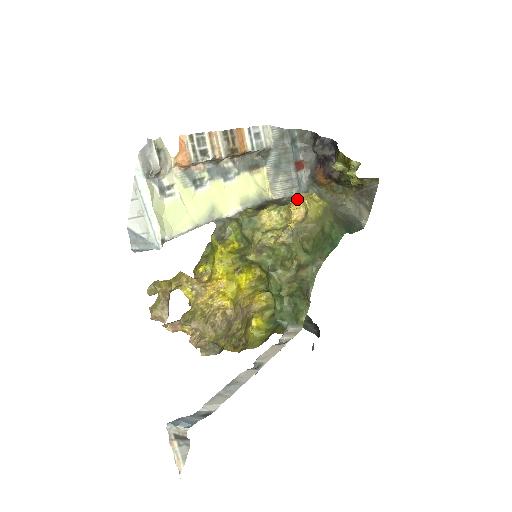
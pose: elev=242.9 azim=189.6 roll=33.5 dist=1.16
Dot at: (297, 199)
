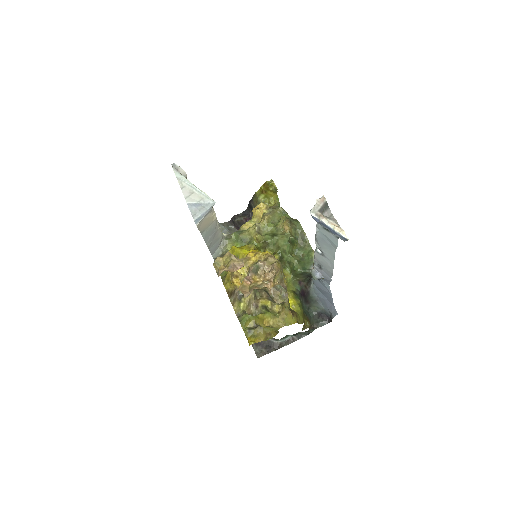
Dot at: (256, 208)
